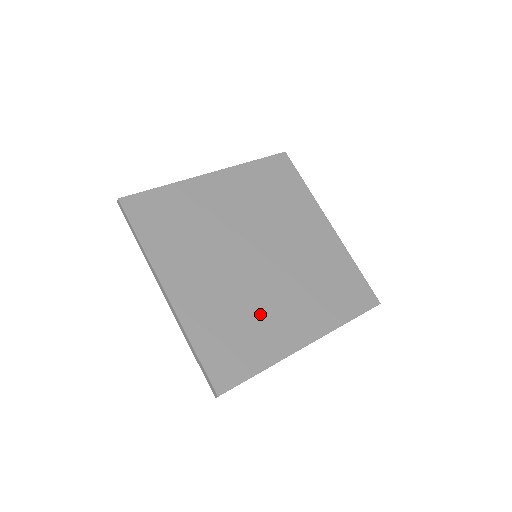
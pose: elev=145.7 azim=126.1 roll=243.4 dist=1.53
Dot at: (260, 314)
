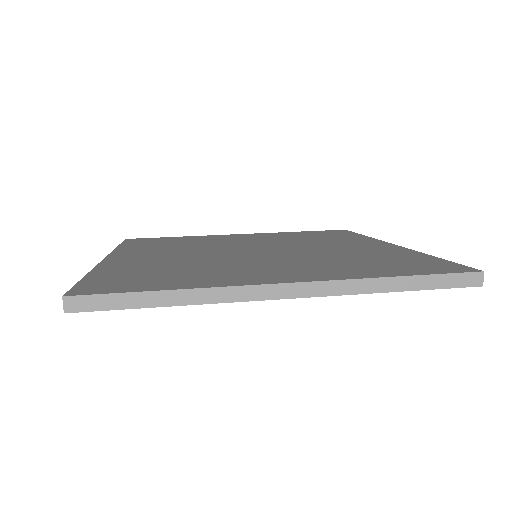
Dot at: (219, 268)
